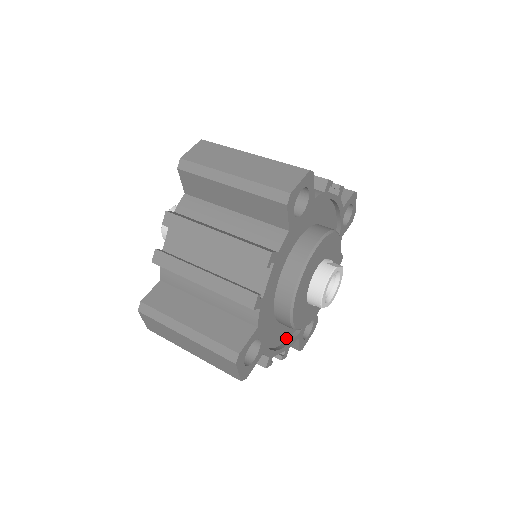
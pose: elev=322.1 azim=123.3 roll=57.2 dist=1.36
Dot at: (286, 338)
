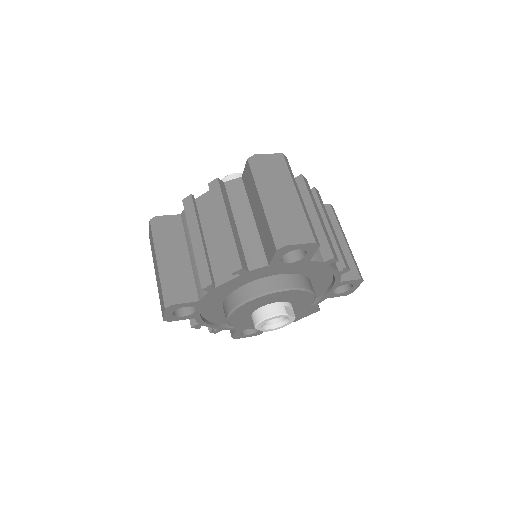
Dot at: (226, 323)
